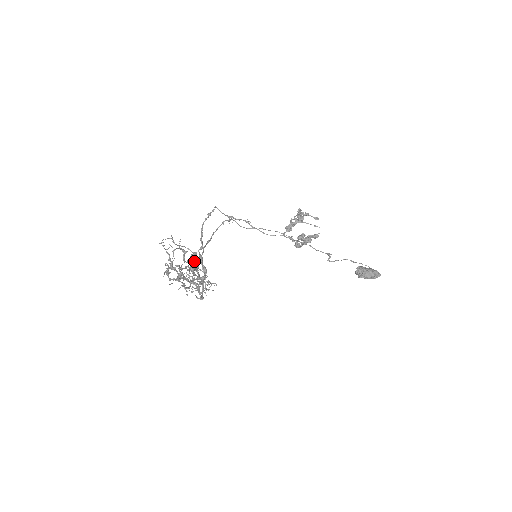
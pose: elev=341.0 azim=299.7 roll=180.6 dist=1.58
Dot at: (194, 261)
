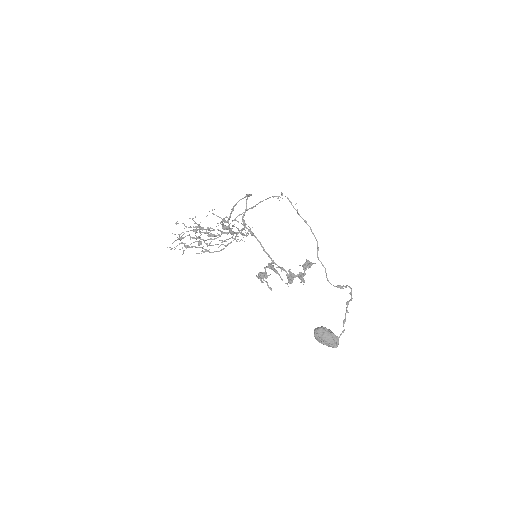
Dot at: (228, 222)
